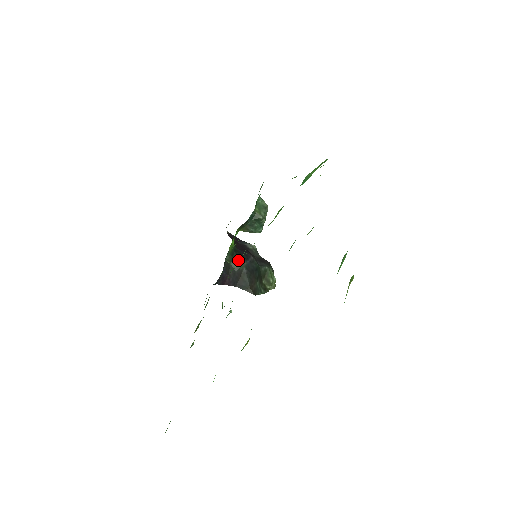
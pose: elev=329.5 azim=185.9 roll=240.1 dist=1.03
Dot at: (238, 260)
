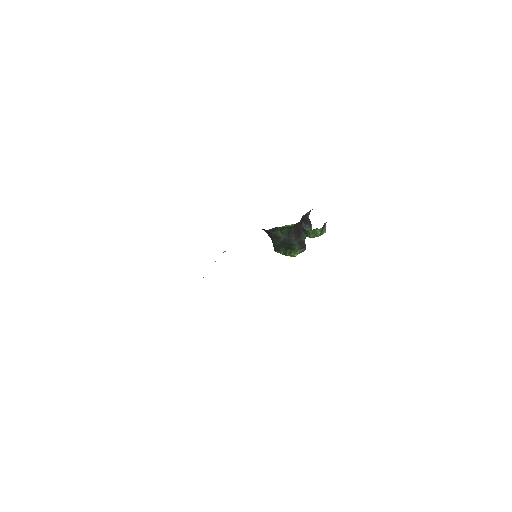
Dot at: (283, 233)
